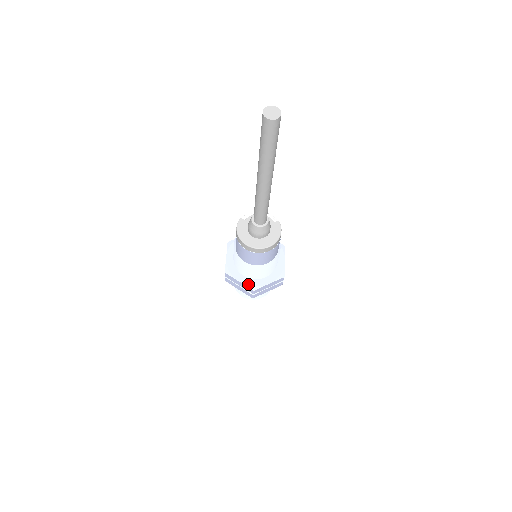
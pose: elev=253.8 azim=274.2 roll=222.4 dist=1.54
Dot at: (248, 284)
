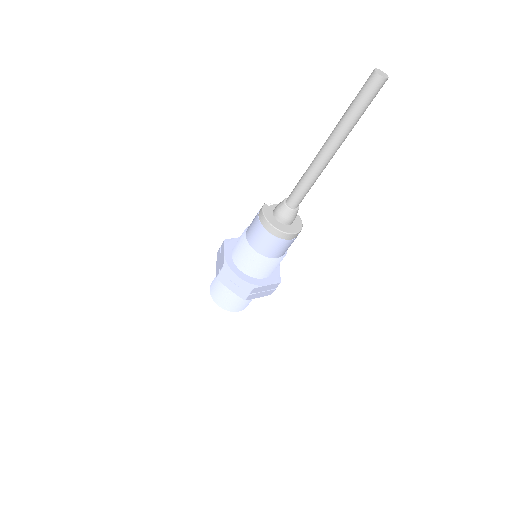
Dot at: (247, 281)
